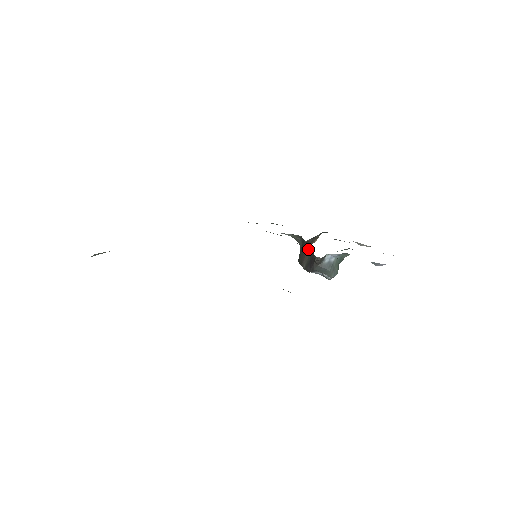
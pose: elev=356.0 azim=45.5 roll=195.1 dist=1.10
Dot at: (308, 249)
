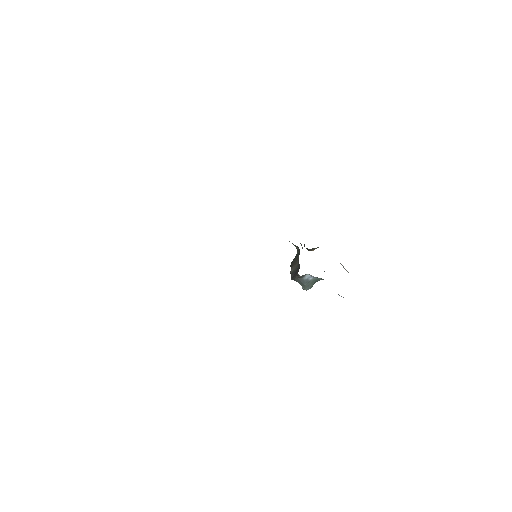
Dot at: (298, 262)
